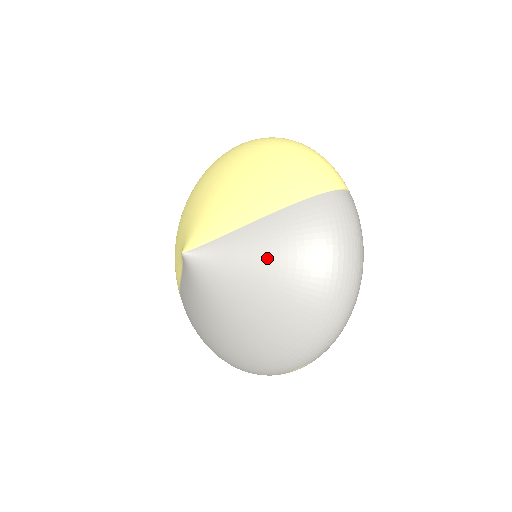
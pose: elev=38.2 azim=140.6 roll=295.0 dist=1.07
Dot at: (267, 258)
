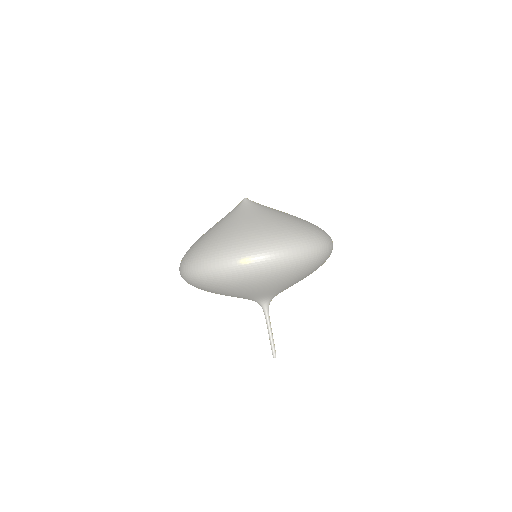
Dot at: (284, 215)
